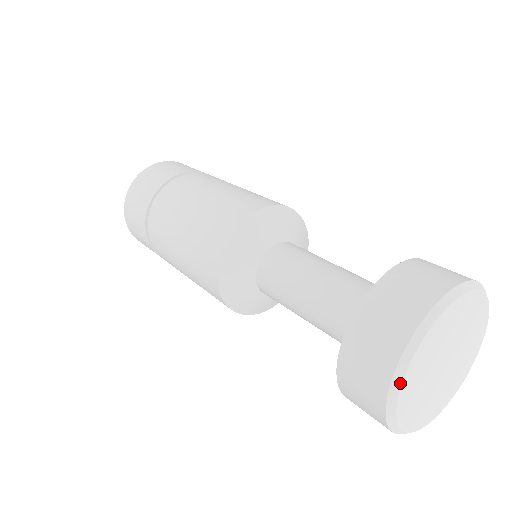
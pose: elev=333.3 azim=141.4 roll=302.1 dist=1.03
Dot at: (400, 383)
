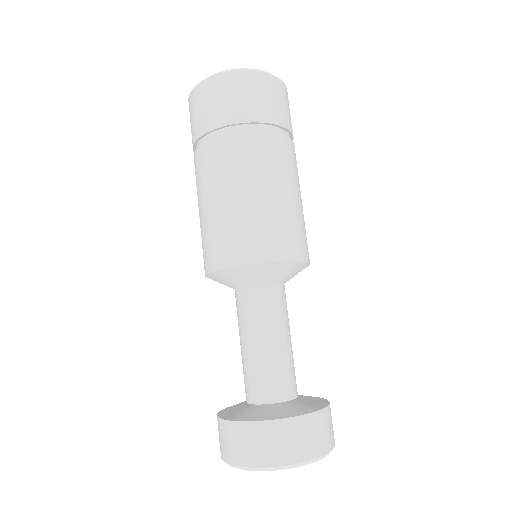
Dot at: occluded
